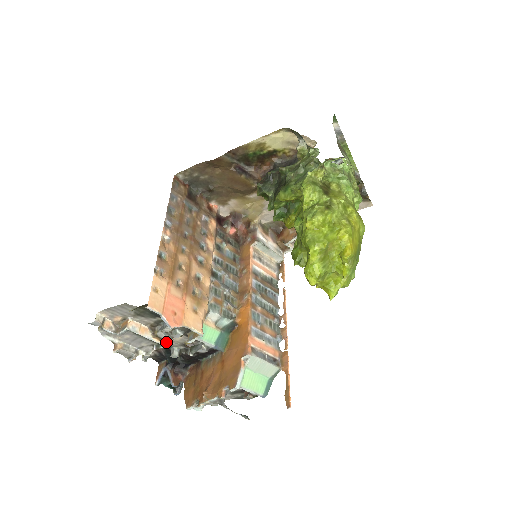
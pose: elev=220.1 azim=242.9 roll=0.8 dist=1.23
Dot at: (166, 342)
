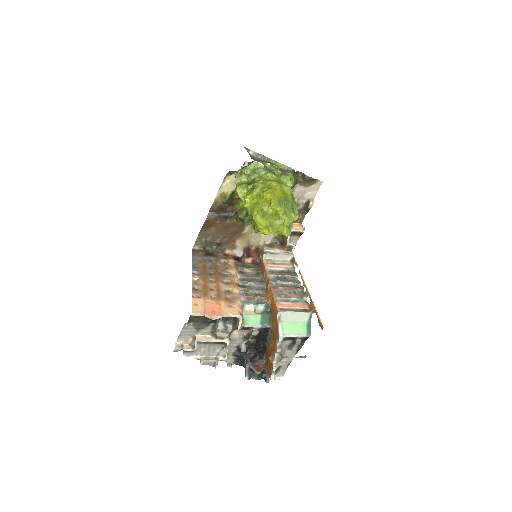
Dot at: (228, 340)
